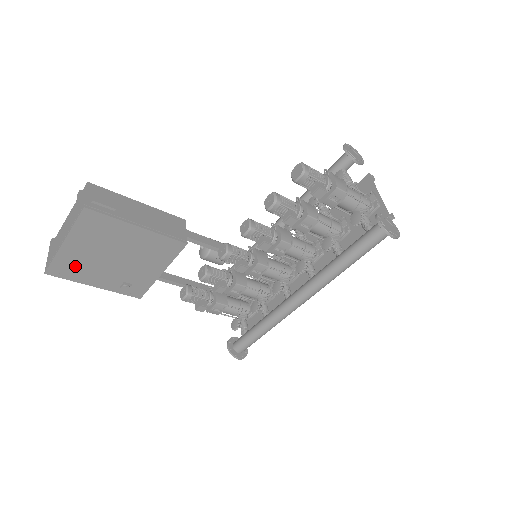
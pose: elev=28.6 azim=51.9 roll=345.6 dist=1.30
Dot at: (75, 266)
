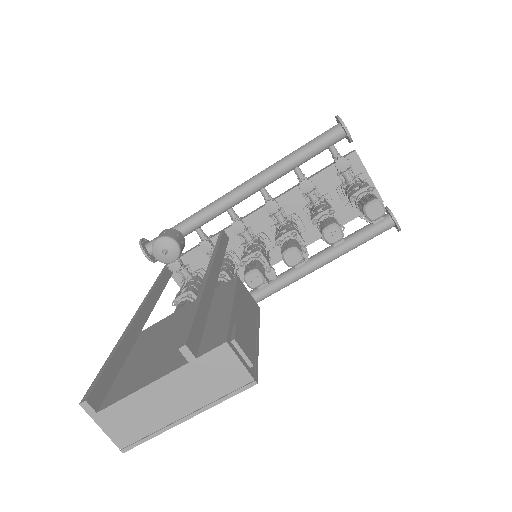
Dot at: occluded
